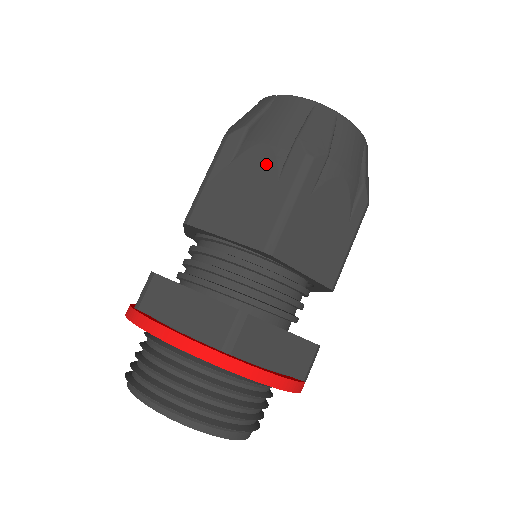
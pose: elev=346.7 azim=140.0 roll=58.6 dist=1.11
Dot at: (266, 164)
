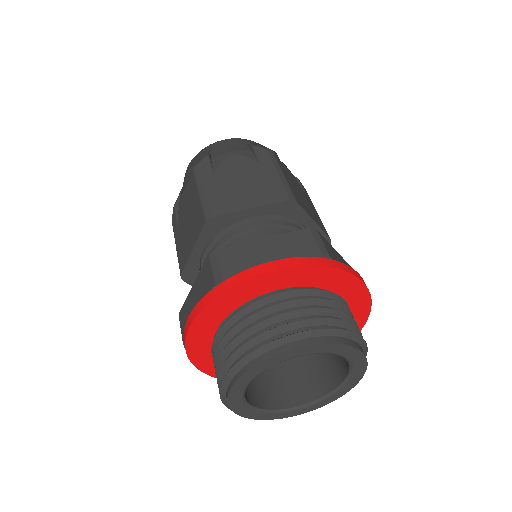
Dot at: (186, 199)
